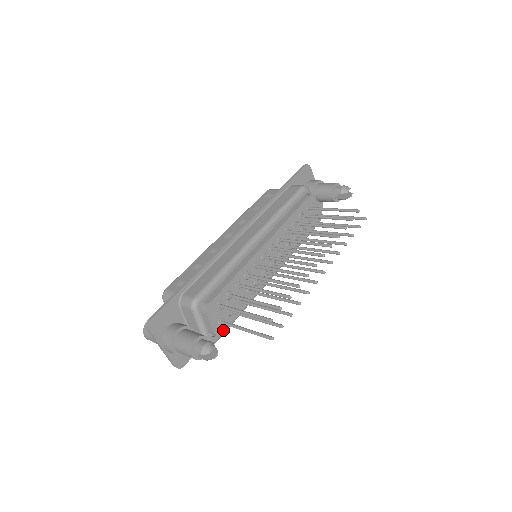
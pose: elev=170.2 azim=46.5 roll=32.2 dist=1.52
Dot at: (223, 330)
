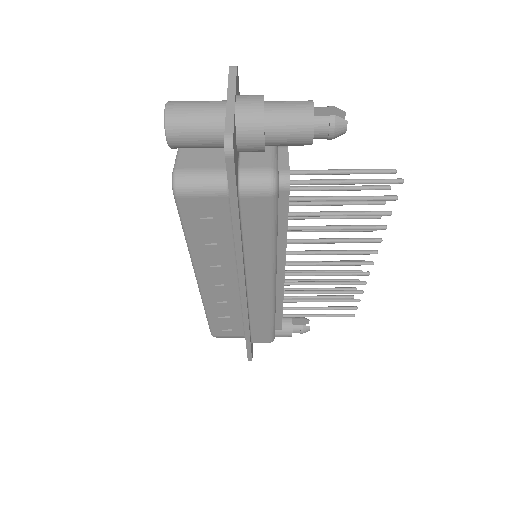
Dot at: (289, 190)
